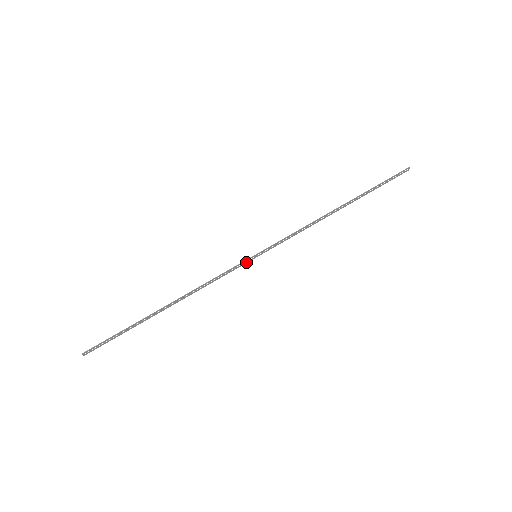
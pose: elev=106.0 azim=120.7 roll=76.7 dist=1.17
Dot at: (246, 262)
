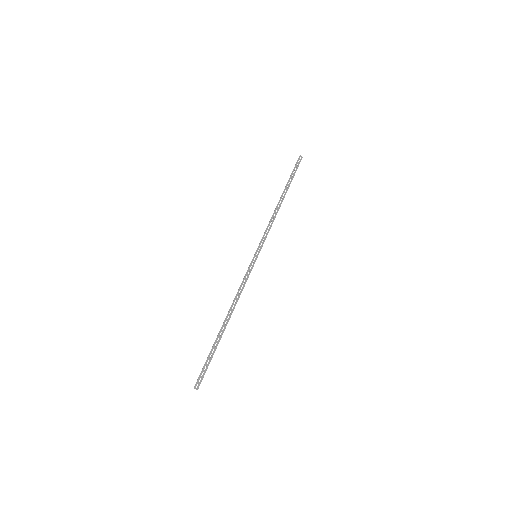
Dot at: (253, 264)
